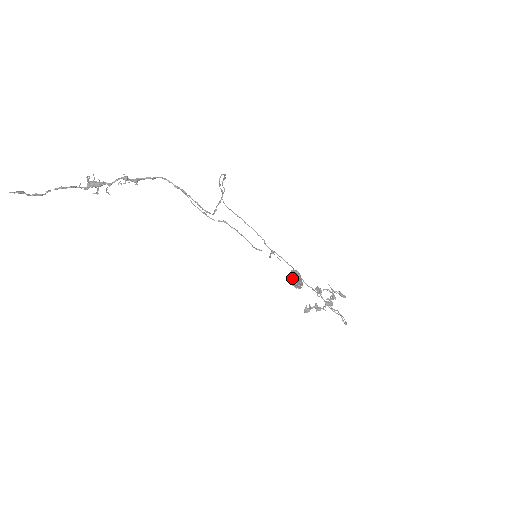
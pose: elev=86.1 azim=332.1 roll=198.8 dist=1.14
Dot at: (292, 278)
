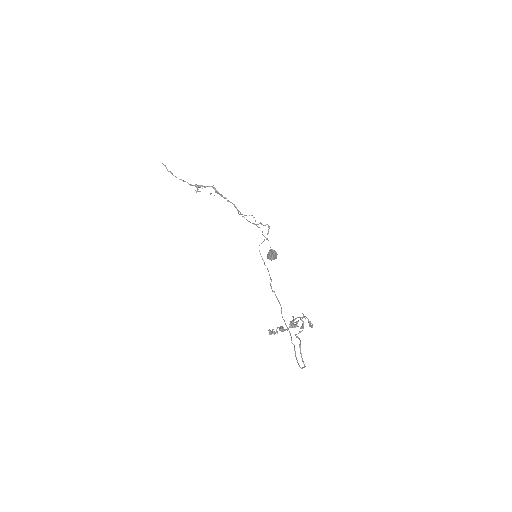
Dot at: occluded
